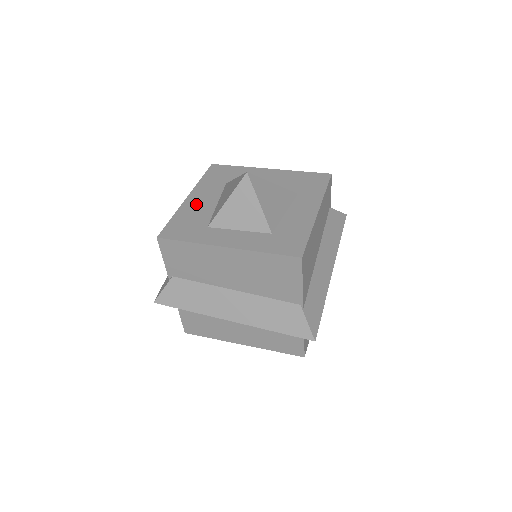
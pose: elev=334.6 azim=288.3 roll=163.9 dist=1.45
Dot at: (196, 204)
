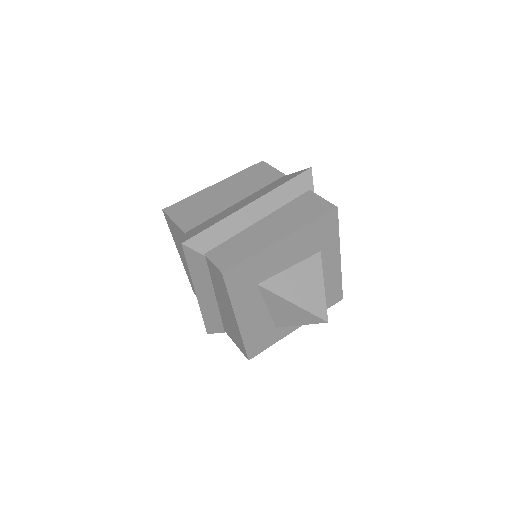
Dot at: (251, 321)
